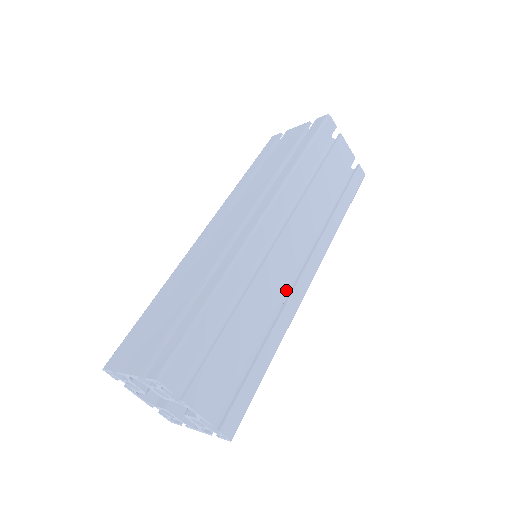
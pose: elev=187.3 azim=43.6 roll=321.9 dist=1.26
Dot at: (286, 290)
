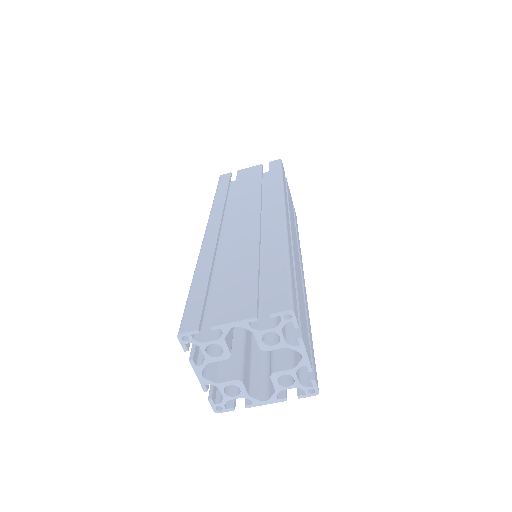
Dot at: occluded
